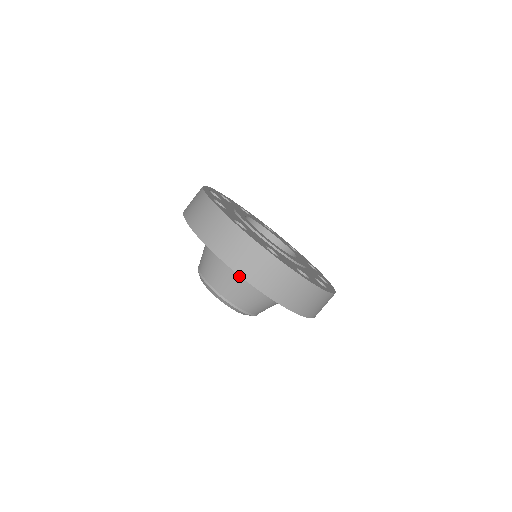
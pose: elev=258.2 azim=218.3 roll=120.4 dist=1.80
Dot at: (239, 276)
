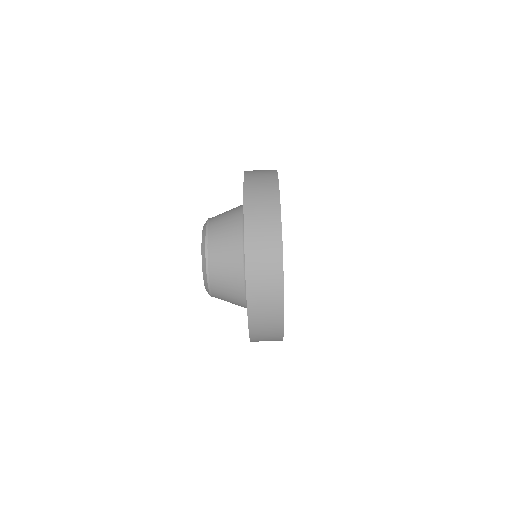
Dot at: (239, 291)
